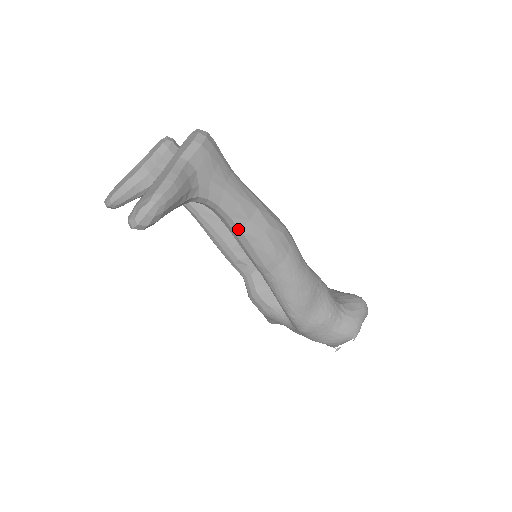
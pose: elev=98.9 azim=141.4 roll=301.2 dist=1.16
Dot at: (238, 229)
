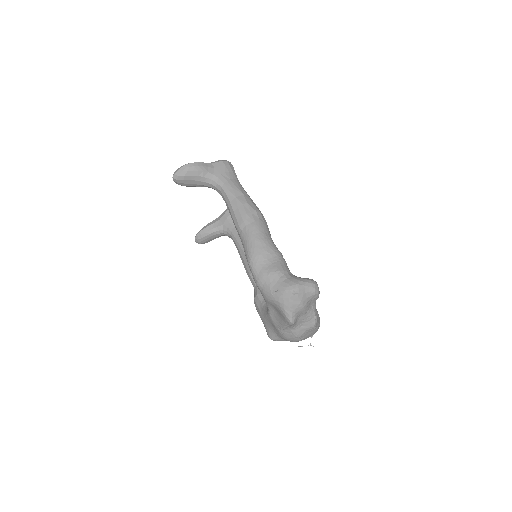
Dot at: (229, 202)
